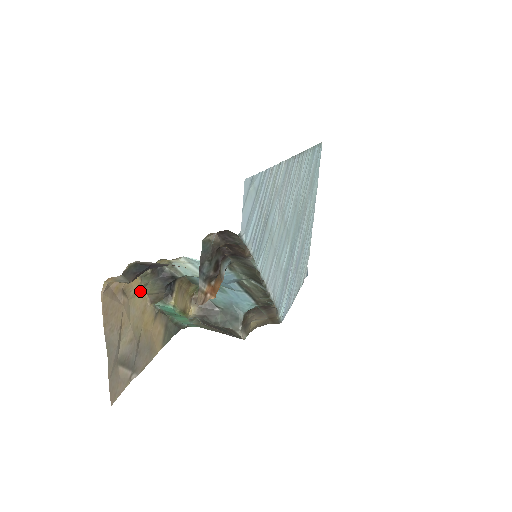
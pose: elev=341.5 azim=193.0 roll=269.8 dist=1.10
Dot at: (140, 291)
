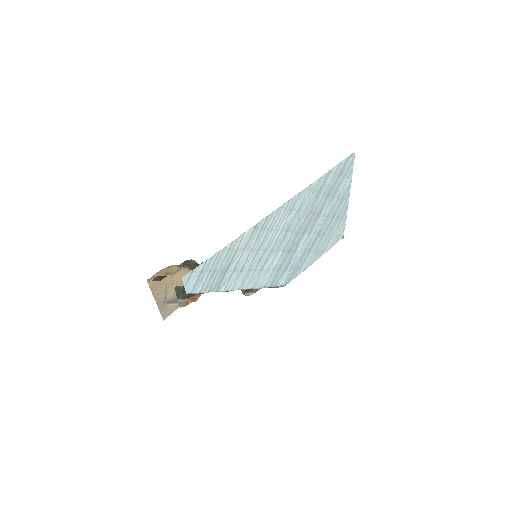
Dot at: (180, 269)
